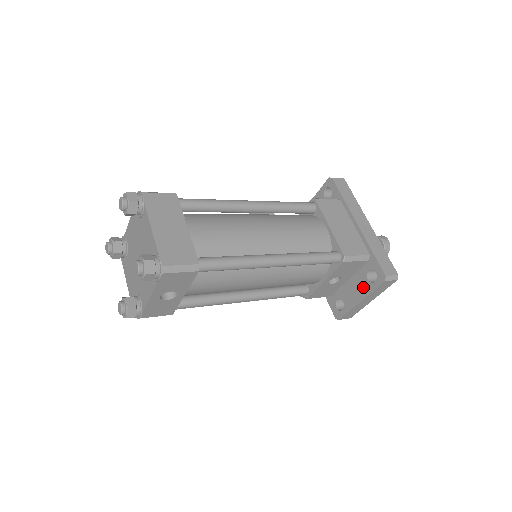
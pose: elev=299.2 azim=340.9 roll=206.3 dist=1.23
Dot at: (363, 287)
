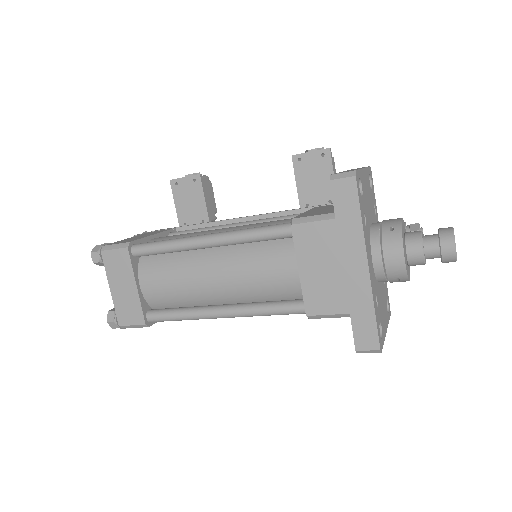
Dot at: occluded
